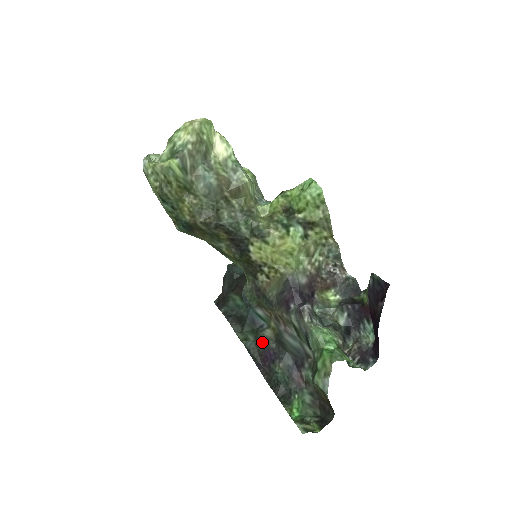
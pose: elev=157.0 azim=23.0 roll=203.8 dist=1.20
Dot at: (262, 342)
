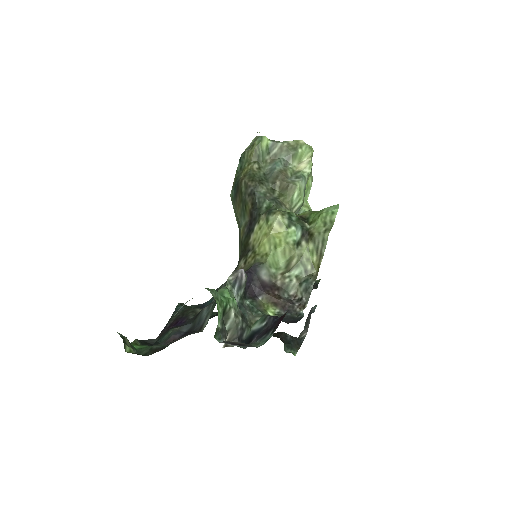
Dot at: (188, 311)
